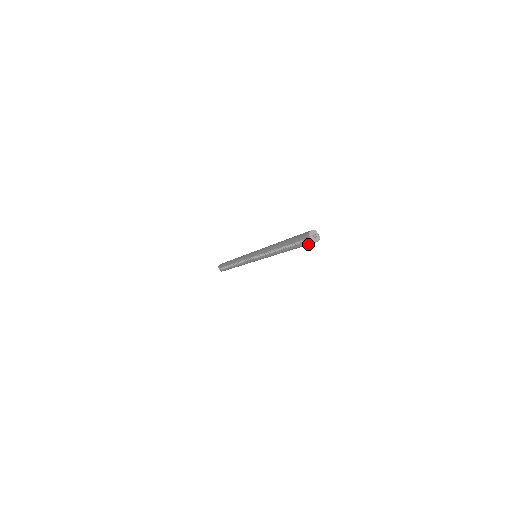
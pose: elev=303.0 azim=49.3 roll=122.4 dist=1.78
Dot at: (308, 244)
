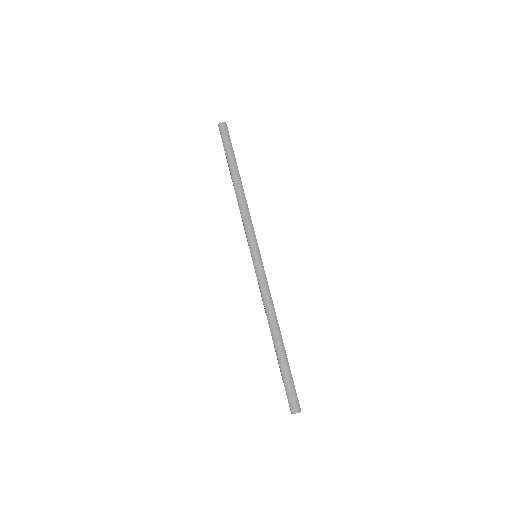
Dot at: occluded
